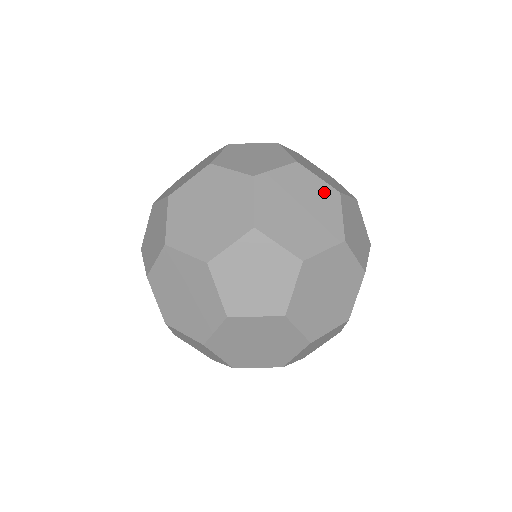
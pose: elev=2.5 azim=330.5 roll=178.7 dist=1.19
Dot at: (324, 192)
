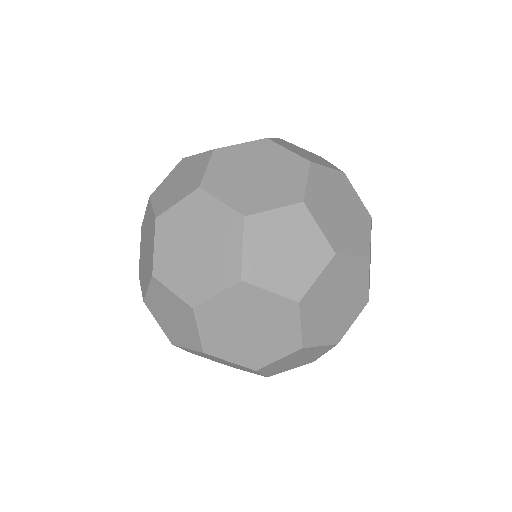
Dot at: (225, 220)
